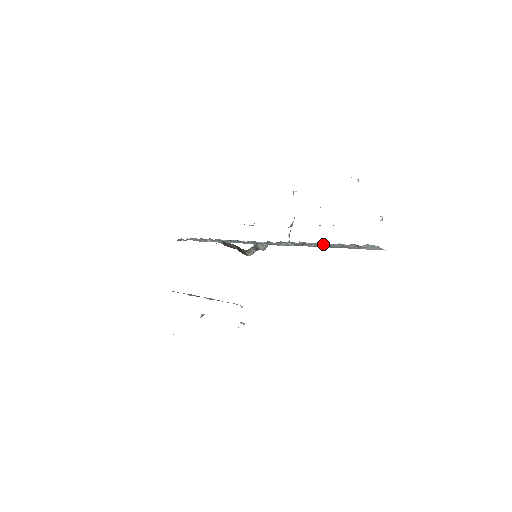
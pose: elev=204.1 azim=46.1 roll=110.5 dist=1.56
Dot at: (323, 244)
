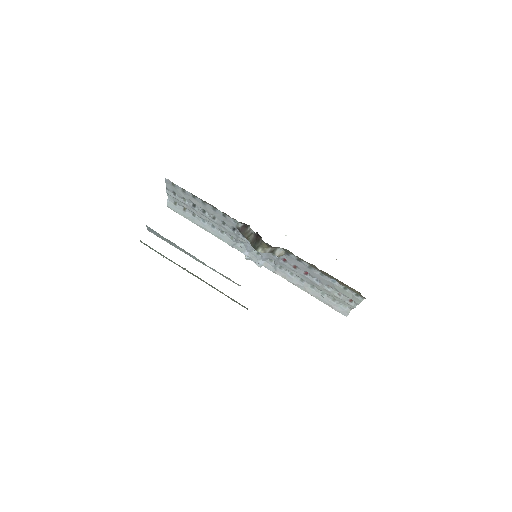
Dot at: (307, 284)
